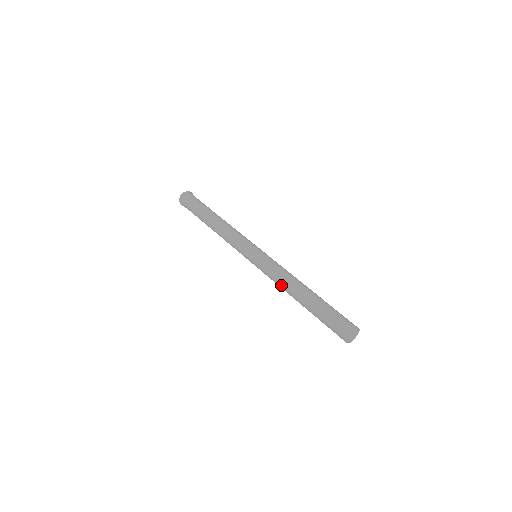
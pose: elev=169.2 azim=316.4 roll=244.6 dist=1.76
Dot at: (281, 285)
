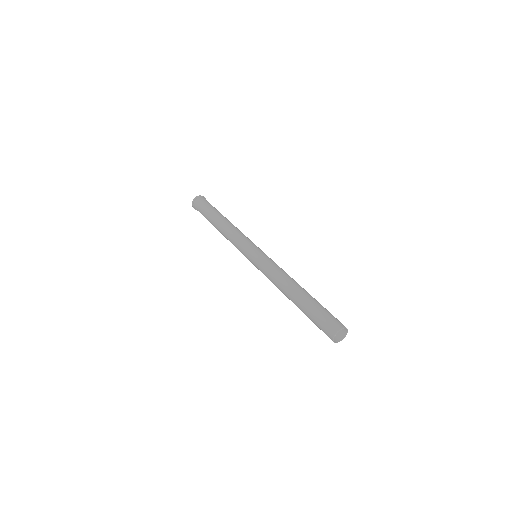
Dot at: (277, 279)
